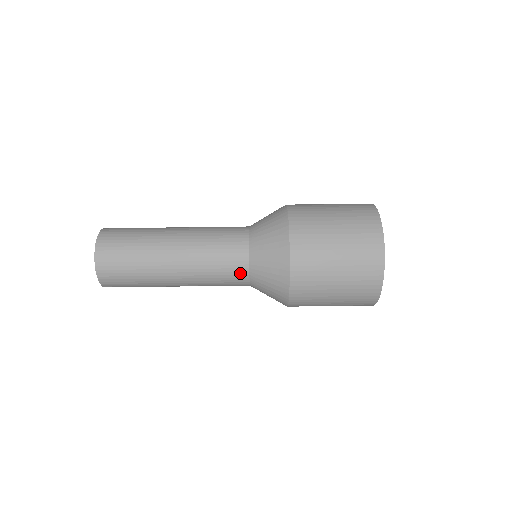
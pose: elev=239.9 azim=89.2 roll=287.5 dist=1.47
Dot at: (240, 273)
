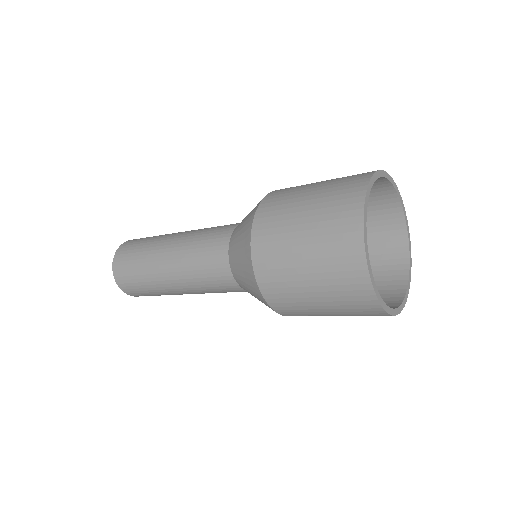
Dot at: occluded
